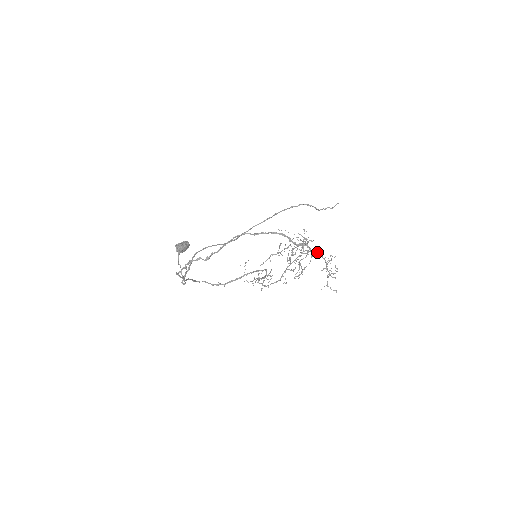
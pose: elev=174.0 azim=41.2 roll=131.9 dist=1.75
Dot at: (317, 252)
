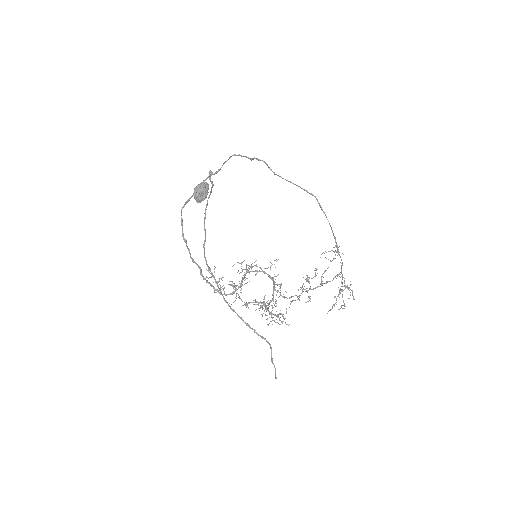
Dot at: occluded
